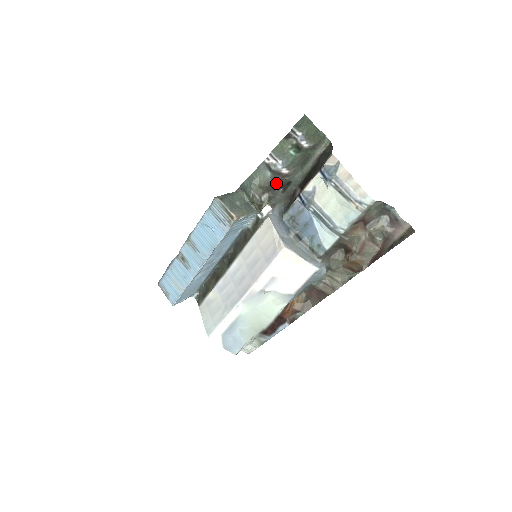
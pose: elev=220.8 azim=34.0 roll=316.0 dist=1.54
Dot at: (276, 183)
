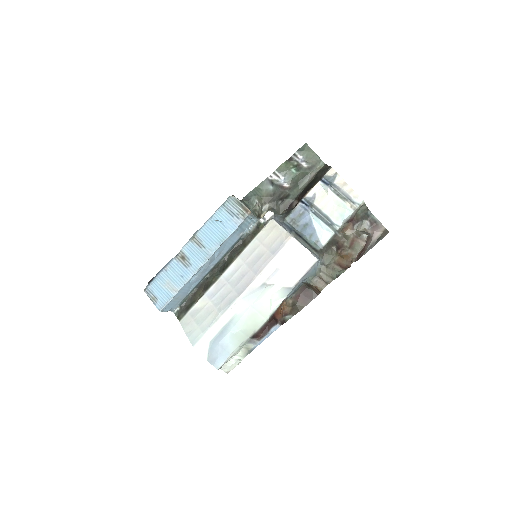
Dot at: (277, 195)
